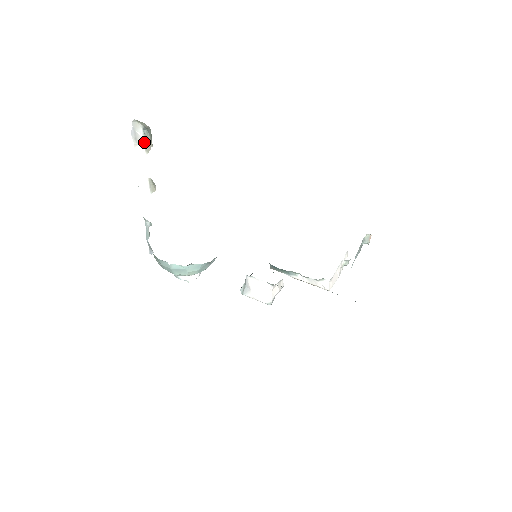
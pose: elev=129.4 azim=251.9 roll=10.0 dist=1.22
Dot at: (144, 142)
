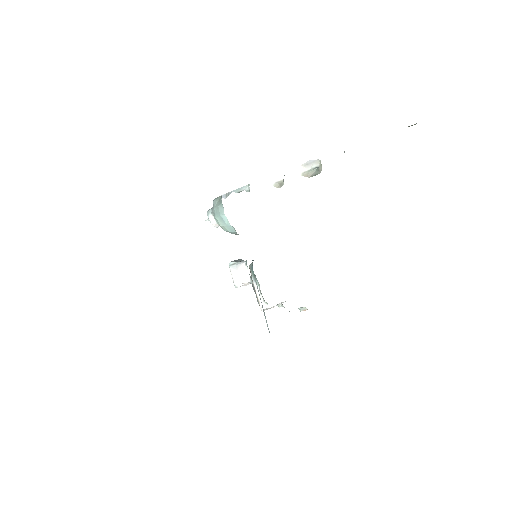
Dot at: (308, 170)
